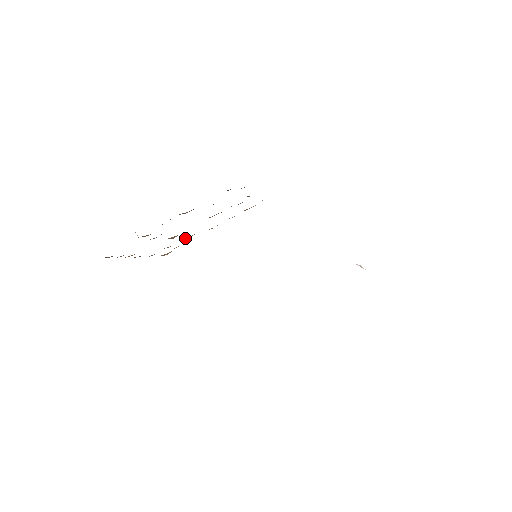
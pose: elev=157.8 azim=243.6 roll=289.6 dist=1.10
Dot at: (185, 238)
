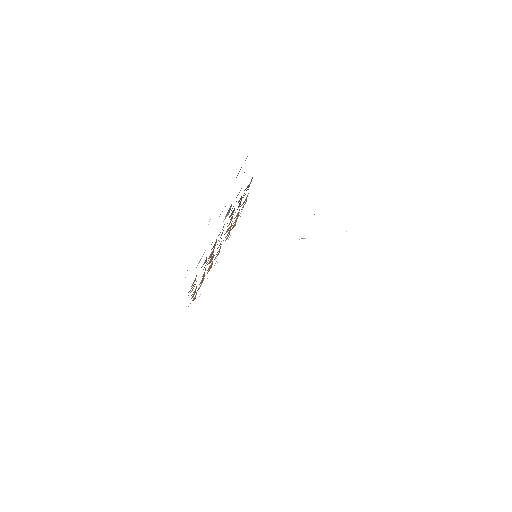
Dot at: occluded
